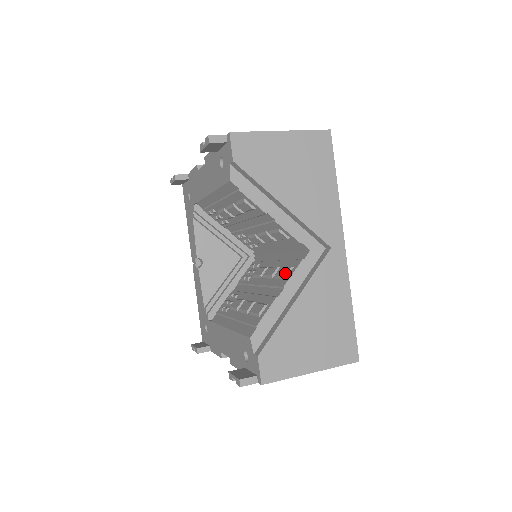
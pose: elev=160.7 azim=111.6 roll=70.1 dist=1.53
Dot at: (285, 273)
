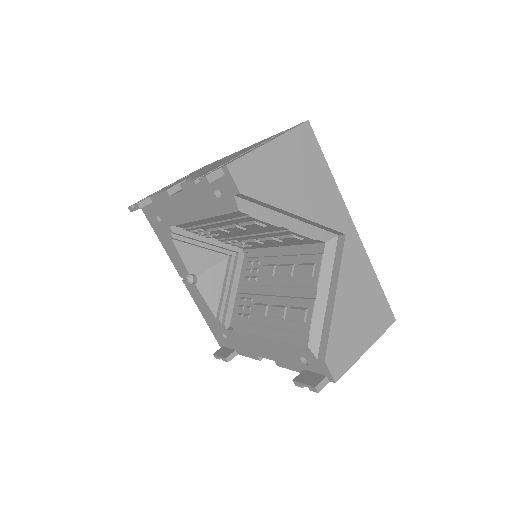
Dot at: (310, 272)
